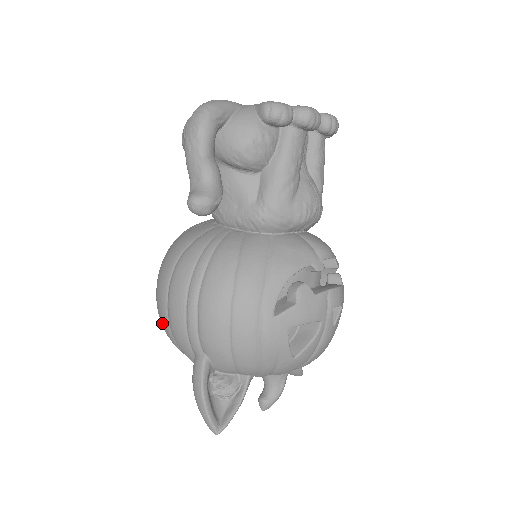
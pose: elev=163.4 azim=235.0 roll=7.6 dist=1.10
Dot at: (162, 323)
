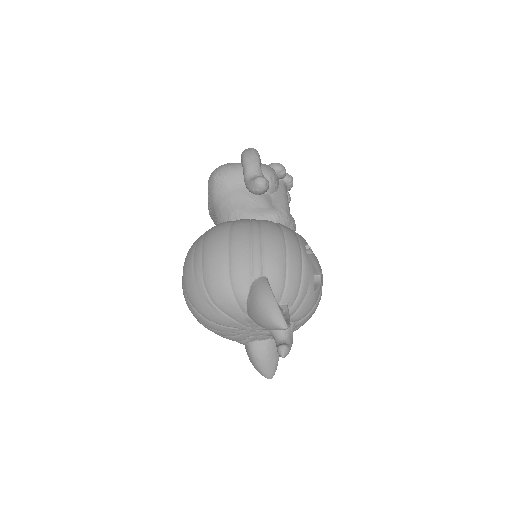
Dot at: (216, 268)
